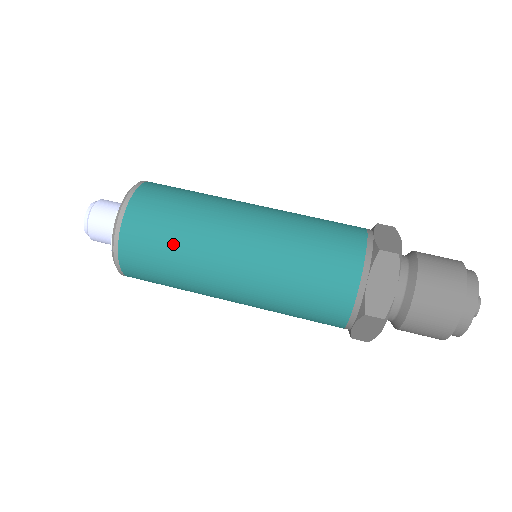
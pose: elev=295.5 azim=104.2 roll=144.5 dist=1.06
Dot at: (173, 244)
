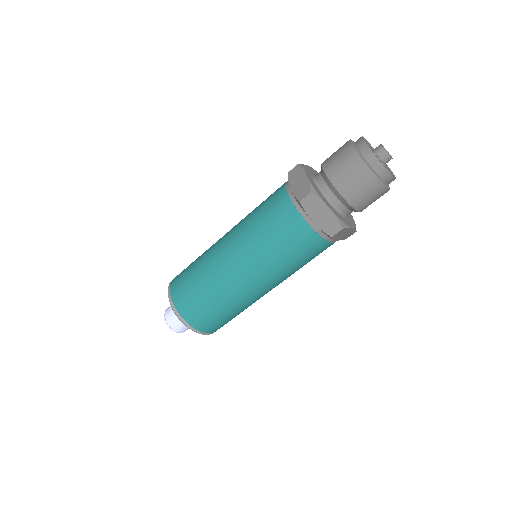
Dot at: (215, 305)
